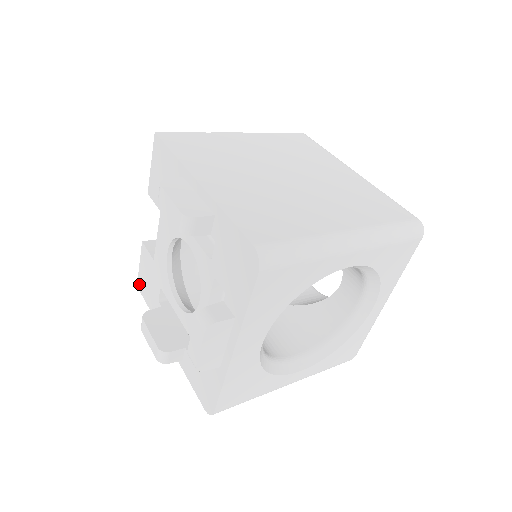
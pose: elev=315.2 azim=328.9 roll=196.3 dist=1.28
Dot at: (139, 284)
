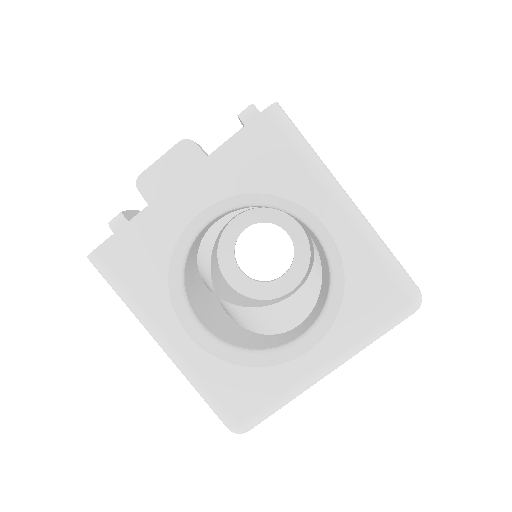
Dot at: occluded
